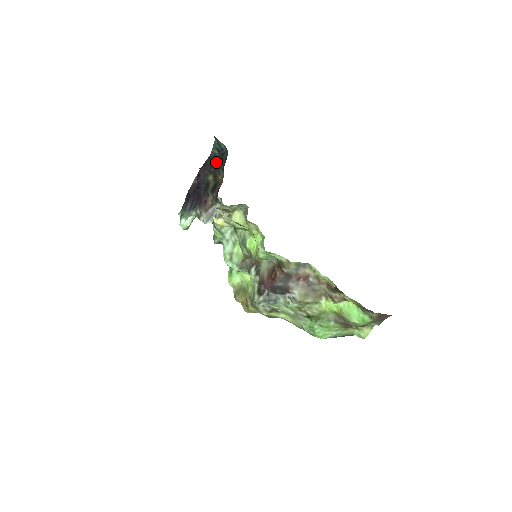
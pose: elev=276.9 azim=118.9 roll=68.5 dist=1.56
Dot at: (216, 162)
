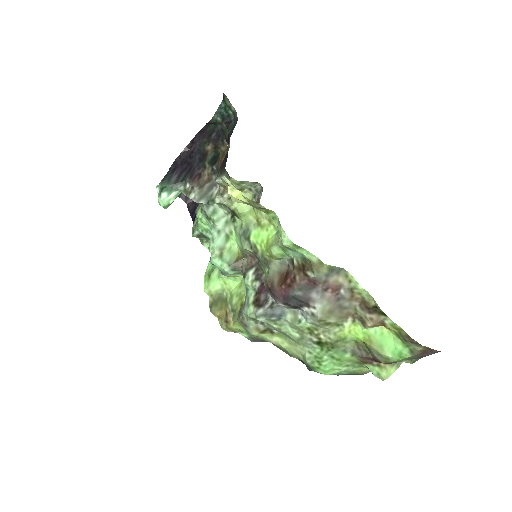
Dot at: (217, 131)
